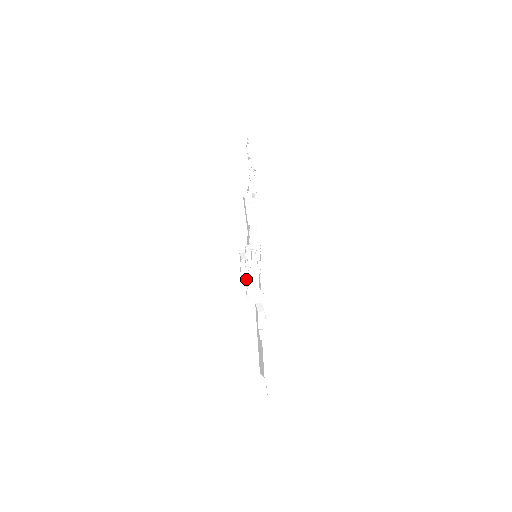
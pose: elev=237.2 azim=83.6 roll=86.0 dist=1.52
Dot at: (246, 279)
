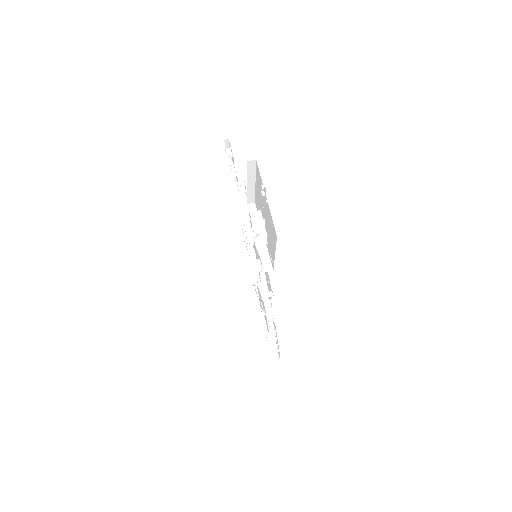
Dot at: (231, 153)
